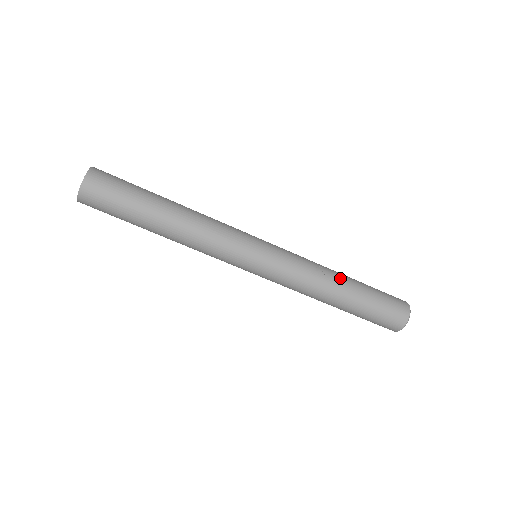
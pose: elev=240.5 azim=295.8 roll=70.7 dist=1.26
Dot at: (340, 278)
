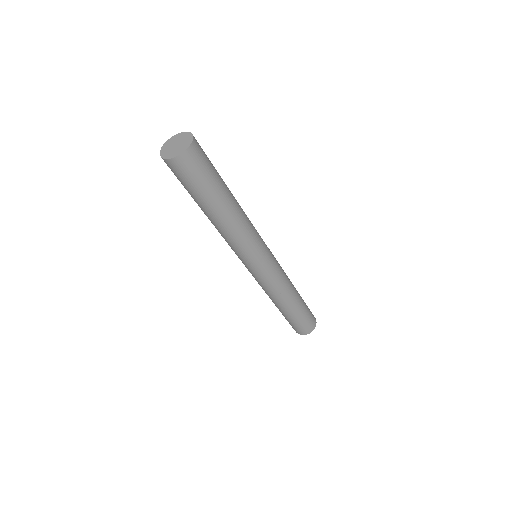
Dot at: (290, 302)
